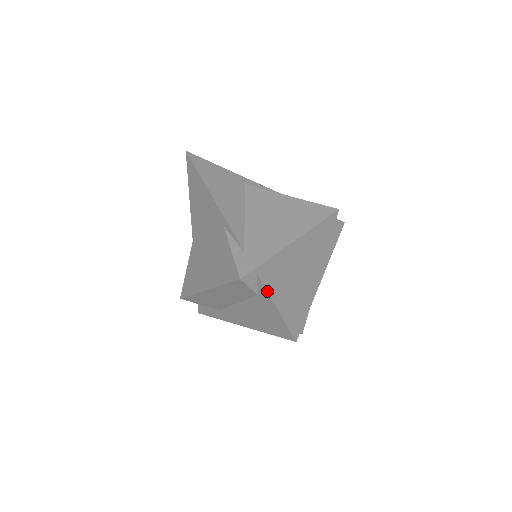
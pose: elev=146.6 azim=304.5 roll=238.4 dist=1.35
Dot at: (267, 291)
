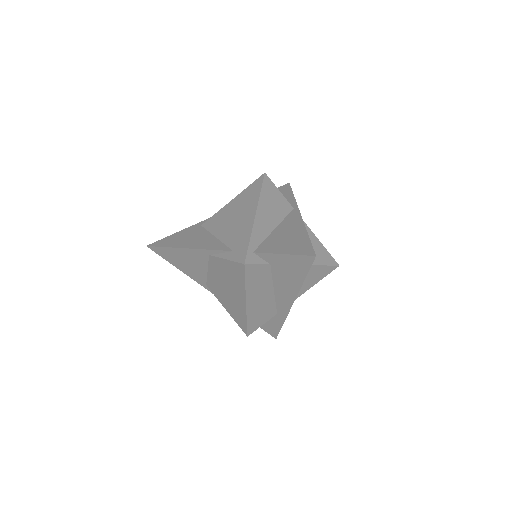
Dot at: (269, 253)
